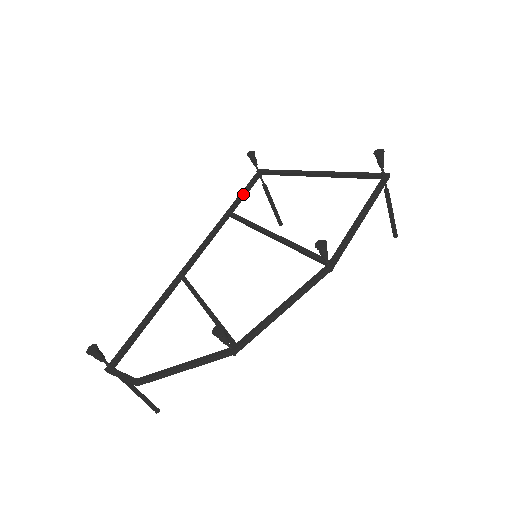
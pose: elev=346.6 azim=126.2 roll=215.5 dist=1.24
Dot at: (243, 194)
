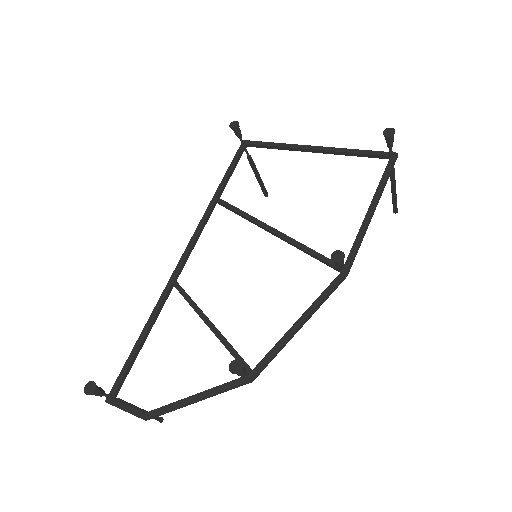
Dot at: (229, 174)
